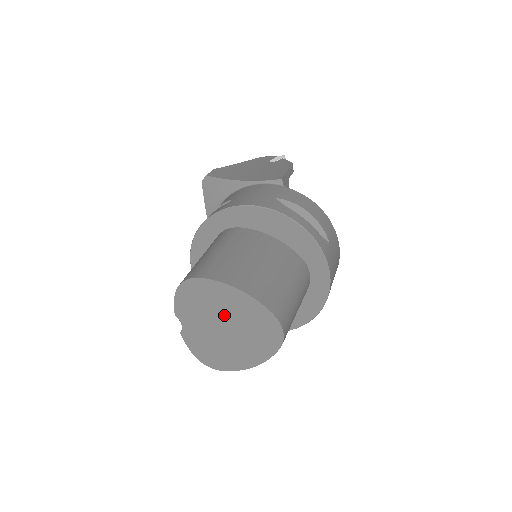
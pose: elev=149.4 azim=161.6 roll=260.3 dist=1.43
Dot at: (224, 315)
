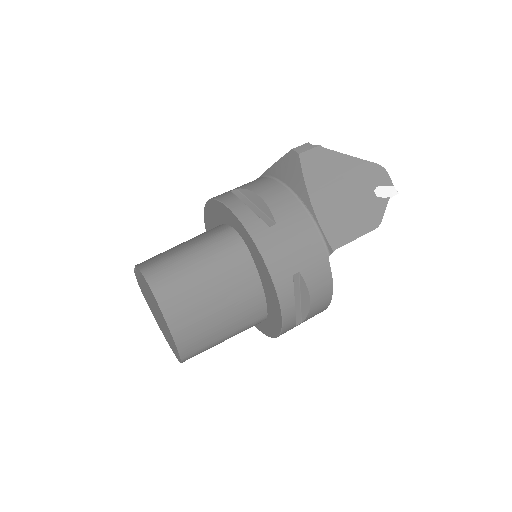
Dot at: (158, 314)
